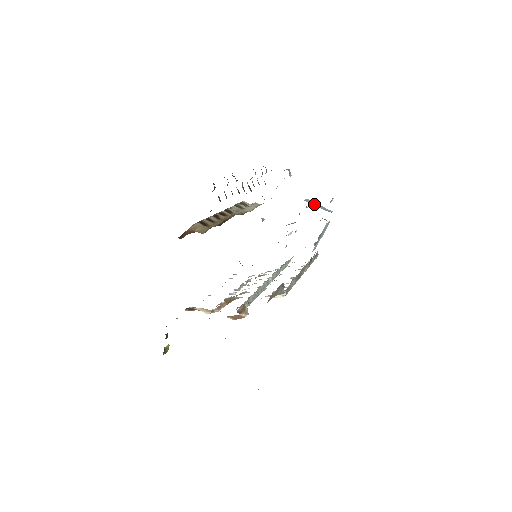
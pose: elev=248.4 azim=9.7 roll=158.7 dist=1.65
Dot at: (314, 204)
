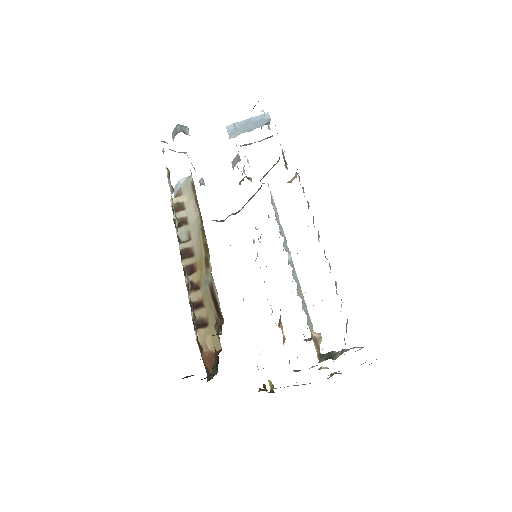
Dot at: (244, 130)
